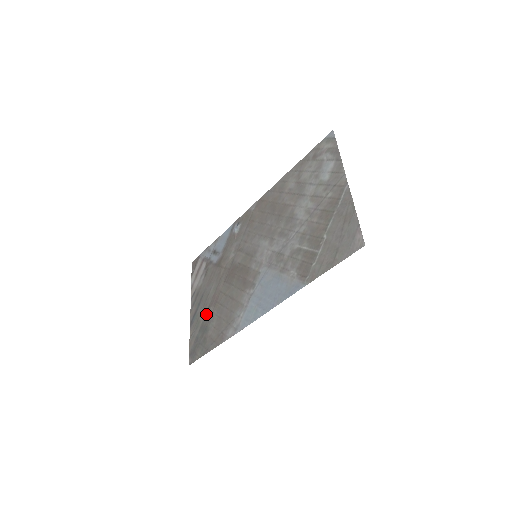
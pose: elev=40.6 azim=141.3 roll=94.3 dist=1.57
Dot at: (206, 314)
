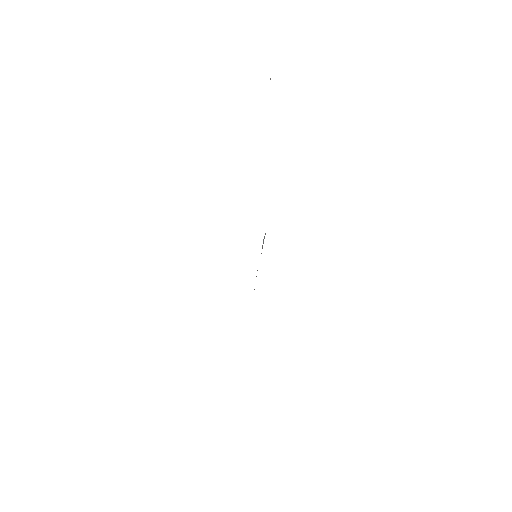
Dot at: occluded
